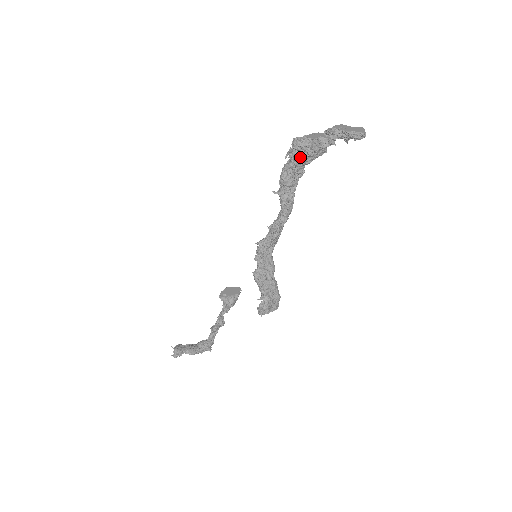
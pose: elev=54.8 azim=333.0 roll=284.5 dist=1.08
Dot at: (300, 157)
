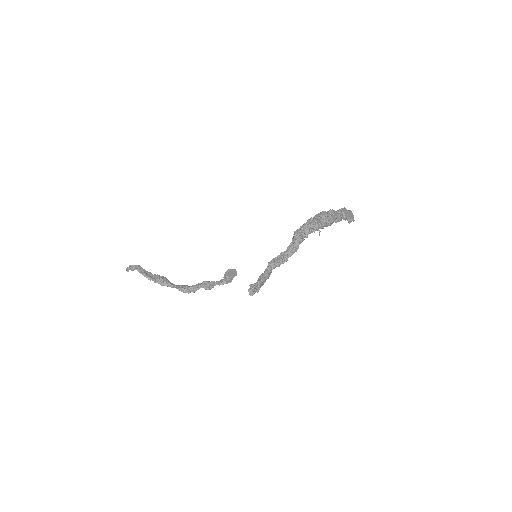
Dot at: (322, 227)
